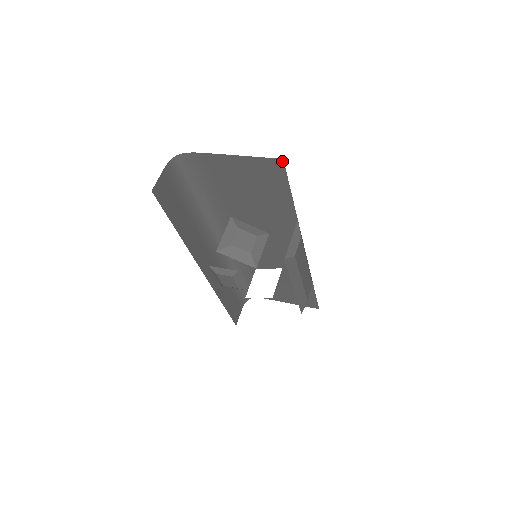
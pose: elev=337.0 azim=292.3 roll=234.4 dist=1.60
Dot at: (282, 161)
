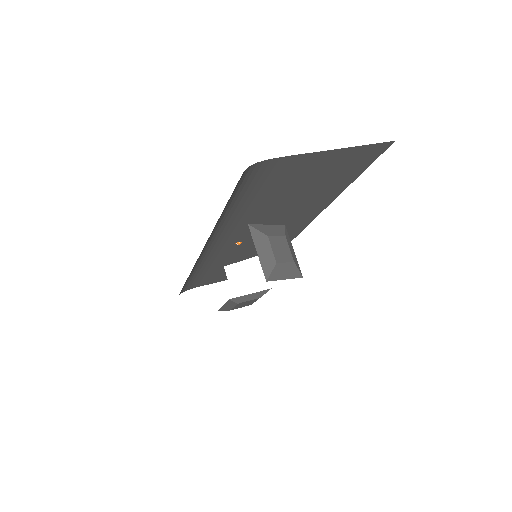
Dot at: (391, 143)
